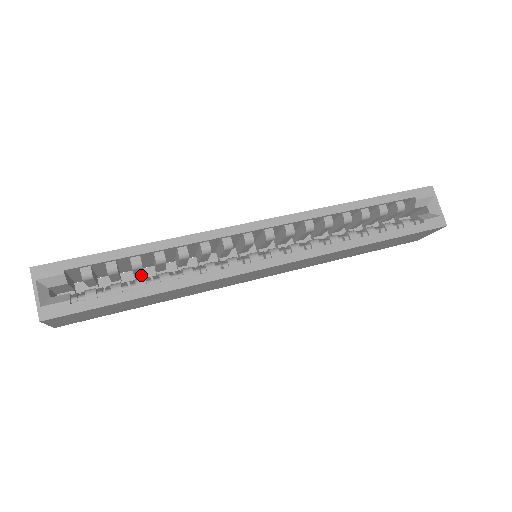
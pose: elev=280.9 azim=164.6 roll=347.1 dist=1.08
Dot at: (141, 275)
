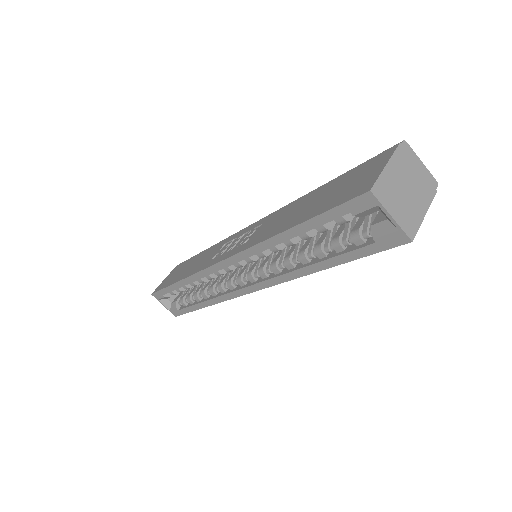
Dot at: occluded
